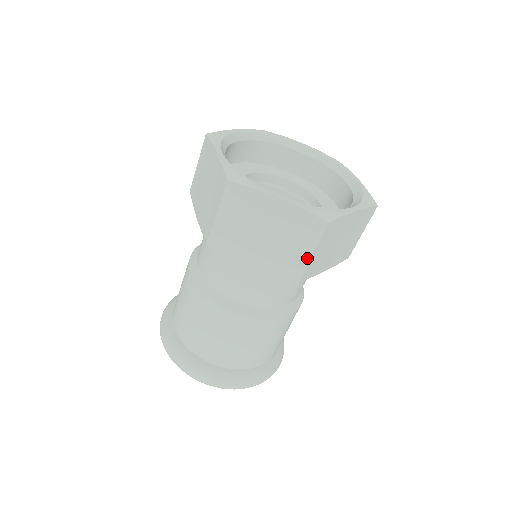
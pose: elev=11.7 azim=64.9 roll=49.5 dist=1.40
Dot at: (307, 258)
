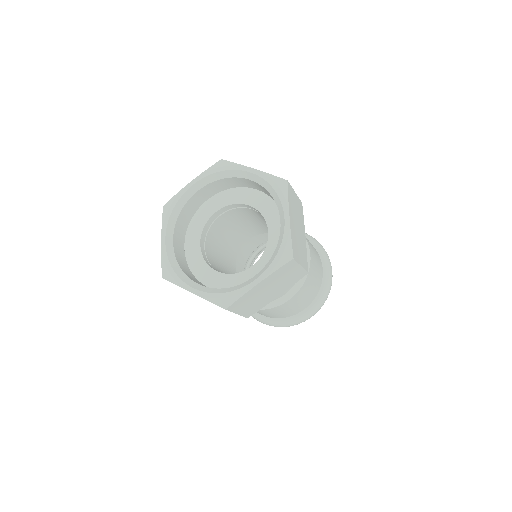
Dot at: occluded
